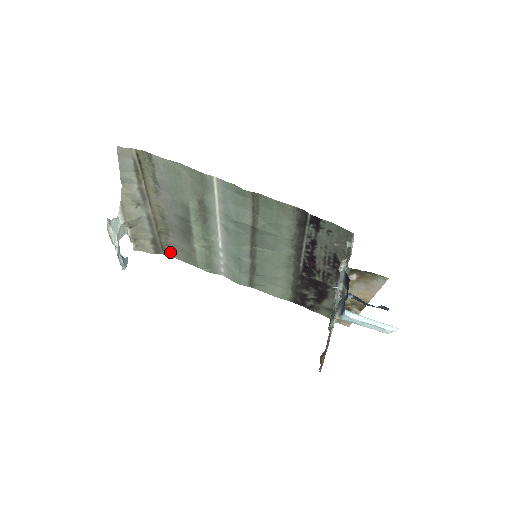
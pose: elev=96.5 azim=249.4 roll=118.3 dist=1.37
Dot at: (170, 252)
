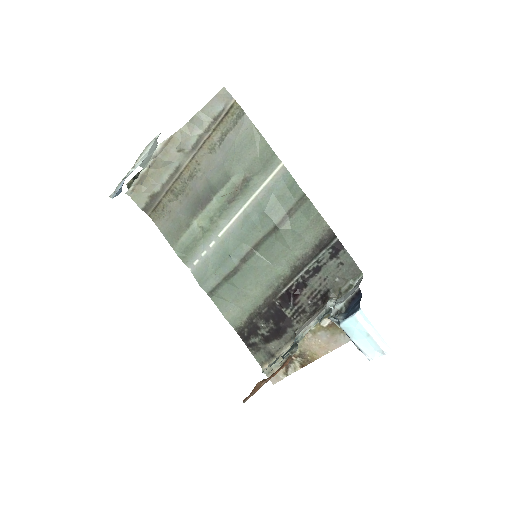
Dot at: (158, 217)
